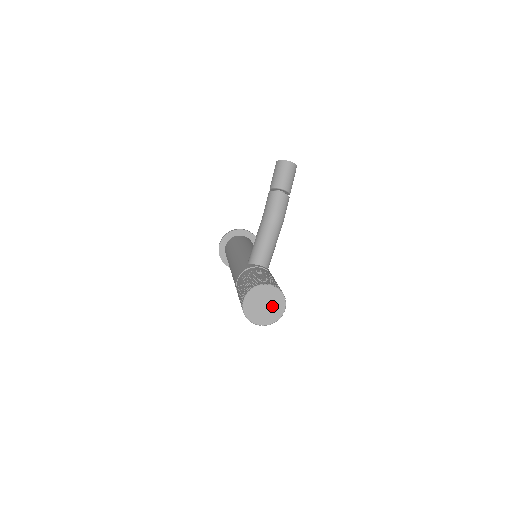
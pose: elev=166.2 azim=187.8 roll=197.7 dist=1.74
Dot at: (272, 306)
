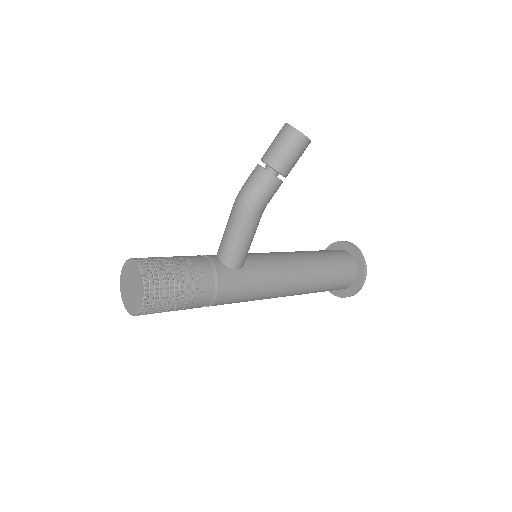
Dot at: (136, 292)
